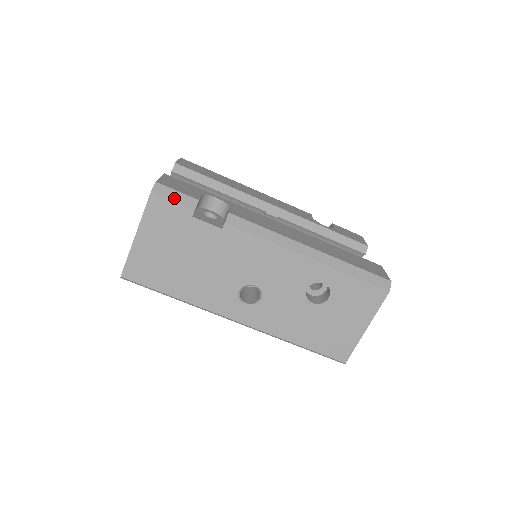
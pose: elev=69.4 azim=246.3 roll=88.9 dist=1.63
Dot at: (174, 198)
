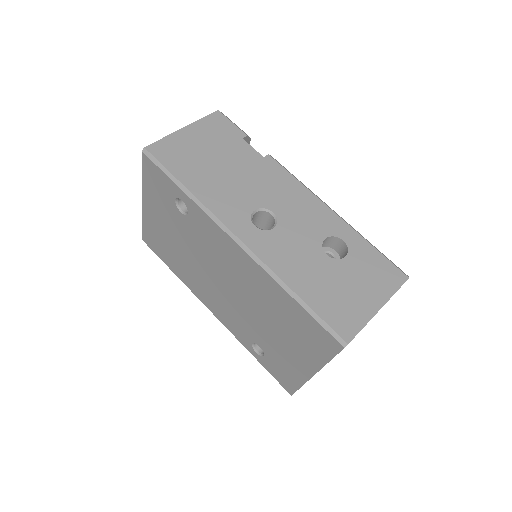
Dot at: occluded
